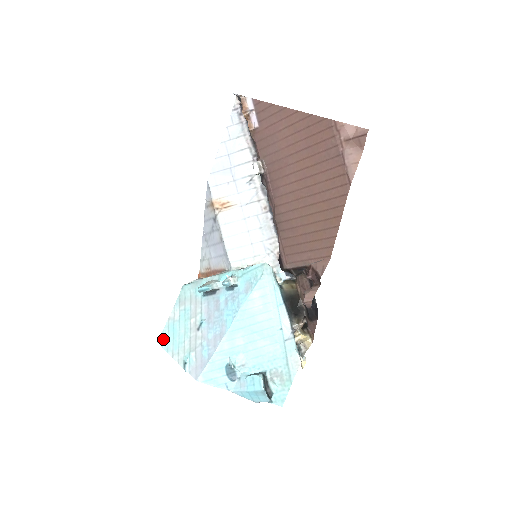
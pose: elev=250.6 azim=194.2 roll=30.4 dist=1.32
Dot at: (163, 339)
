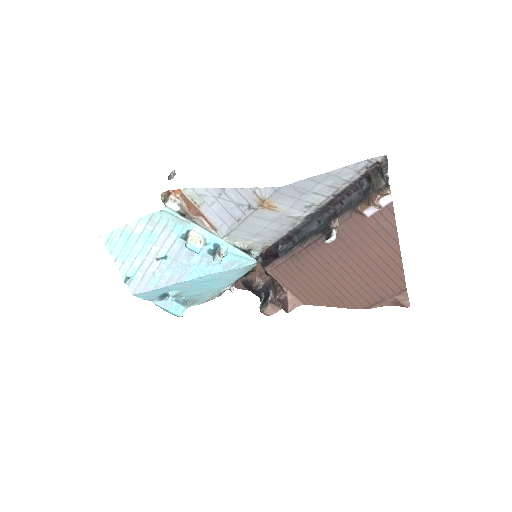
Dot at: (110, 239)
